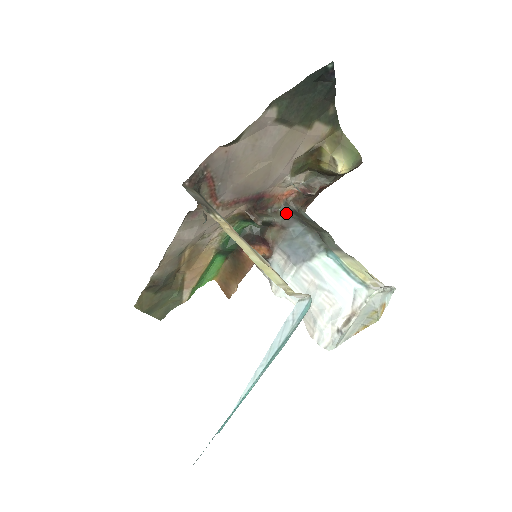
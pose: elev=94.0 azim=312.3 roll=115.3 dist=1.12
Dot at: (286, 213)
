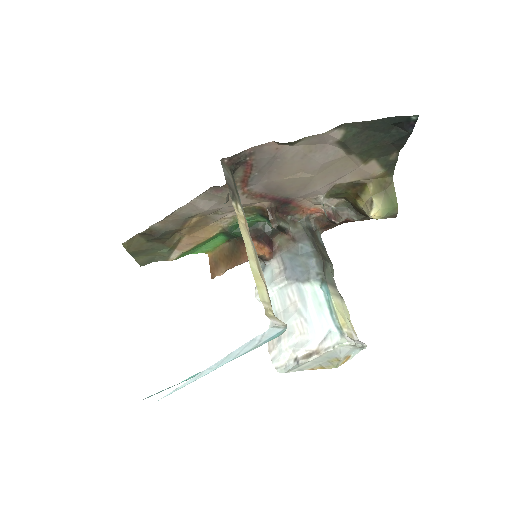
Dot at: (303, 227)
